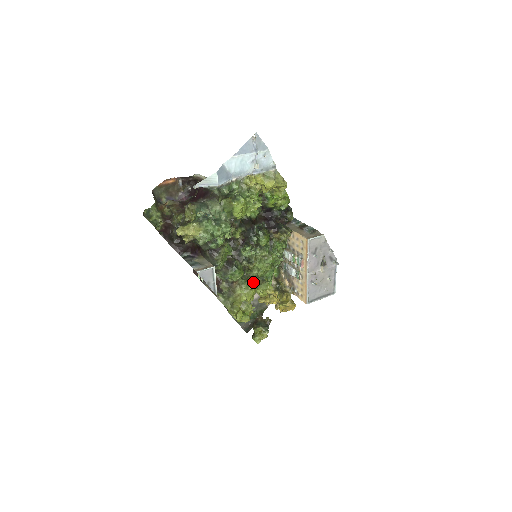
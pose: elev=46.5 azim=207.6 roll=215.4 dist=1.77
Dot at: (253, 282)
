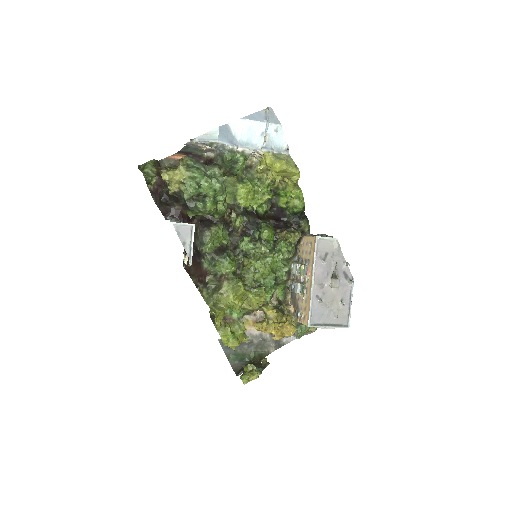
Dot at: (247, 285)
